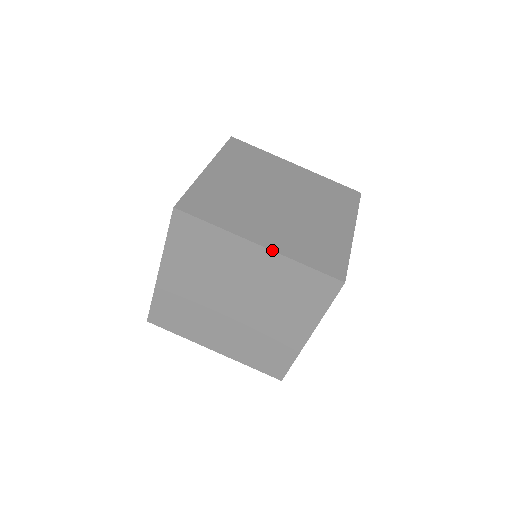
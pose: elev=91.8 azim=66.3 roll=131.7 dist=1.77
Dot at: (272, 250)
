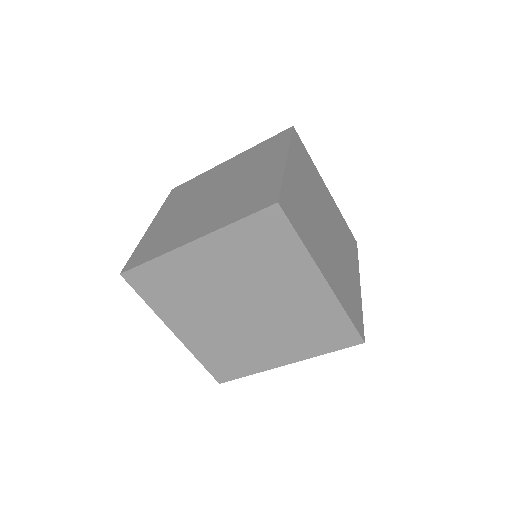
Dot at: occluded
